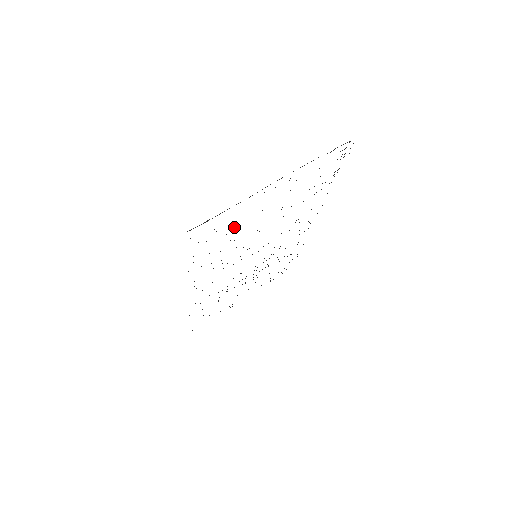
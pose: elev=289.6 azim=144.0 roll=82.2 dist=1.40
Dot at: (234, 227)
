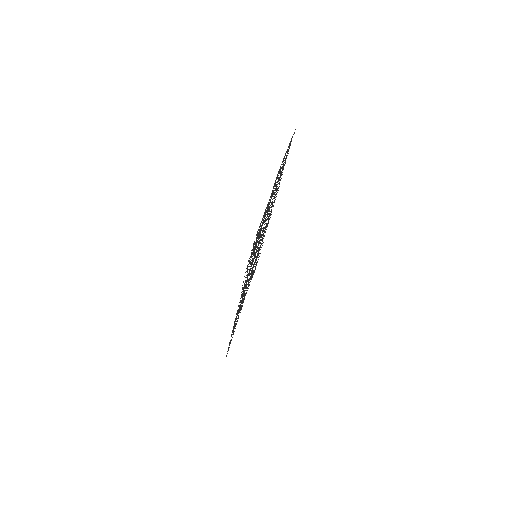
Dot at: occluded
